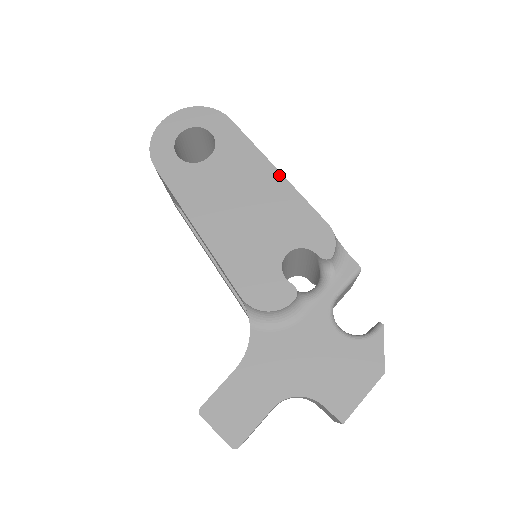
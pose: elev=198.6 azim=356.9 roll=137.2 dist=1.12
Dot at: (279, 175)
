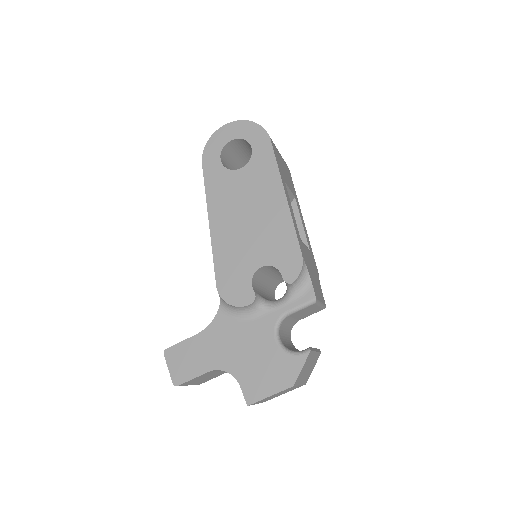
Dot at: (285, 201)
